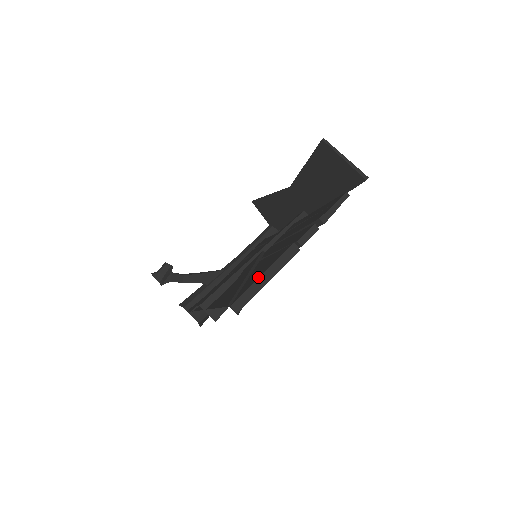
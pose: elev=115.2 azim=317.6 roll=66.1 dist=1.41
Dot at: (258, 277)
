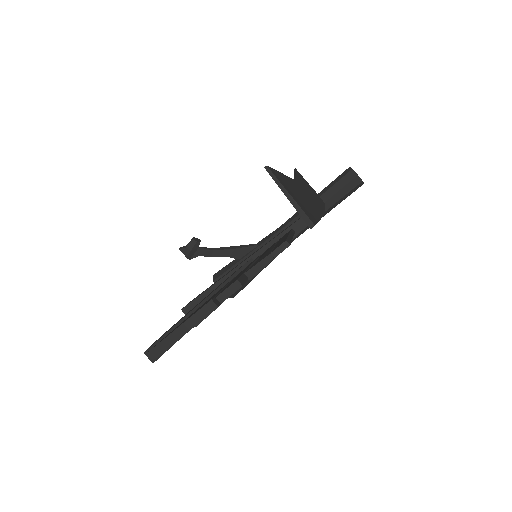
Dot at: occluded
